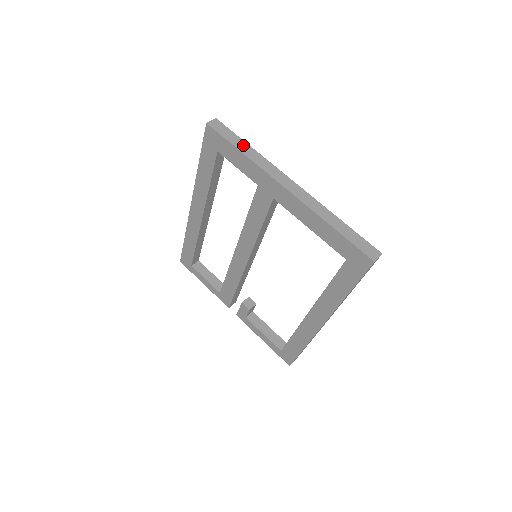
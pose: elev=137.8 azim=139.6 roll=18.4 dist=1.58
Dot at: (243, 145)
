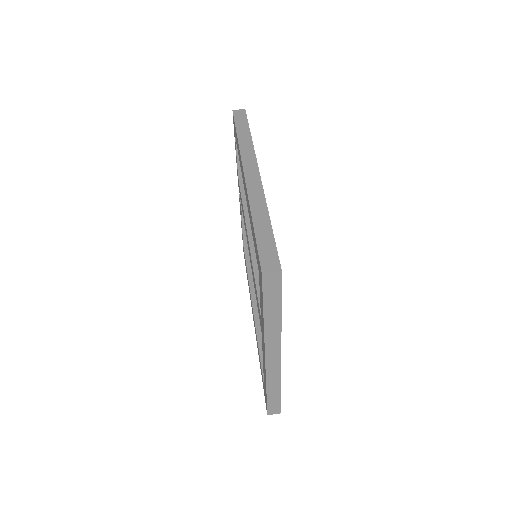
Dot at: (274, 311)
